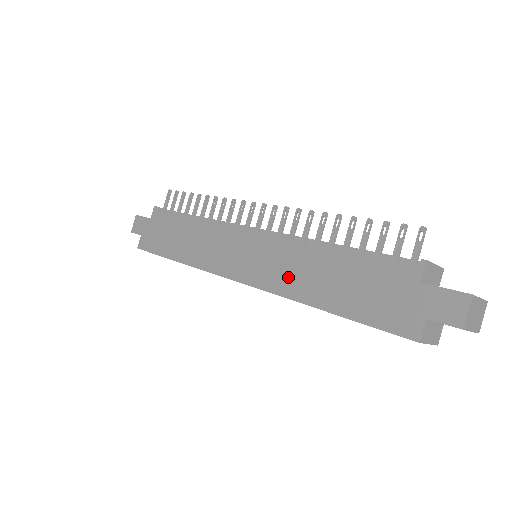
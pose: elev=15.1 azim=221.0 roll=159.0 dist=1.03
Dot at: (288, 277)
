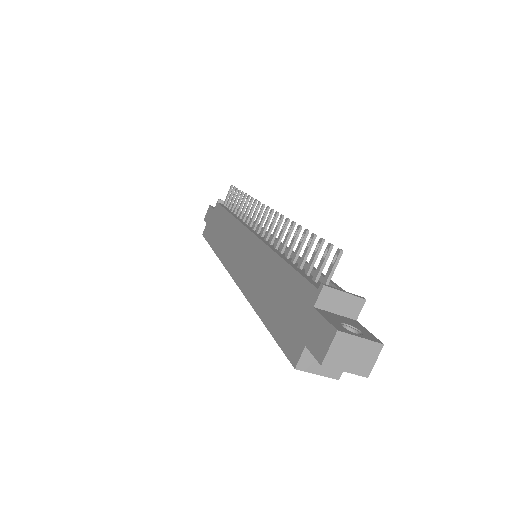
Dot at: (253, 280)
